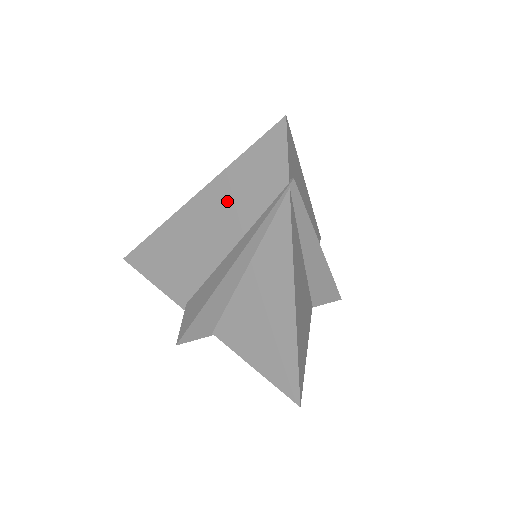
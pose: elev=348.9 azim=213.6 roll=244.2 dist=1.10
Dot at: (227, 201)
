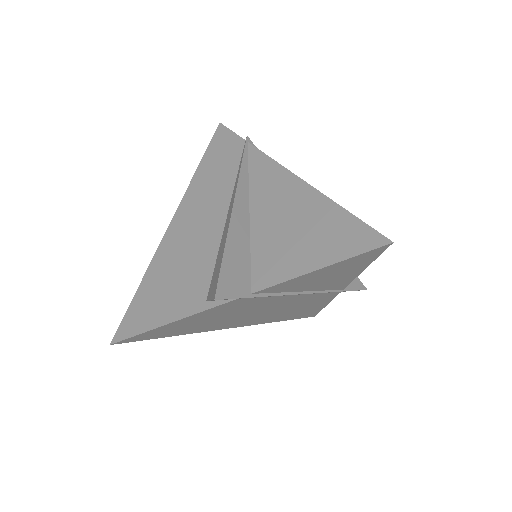
Dot at: (204, 193)
